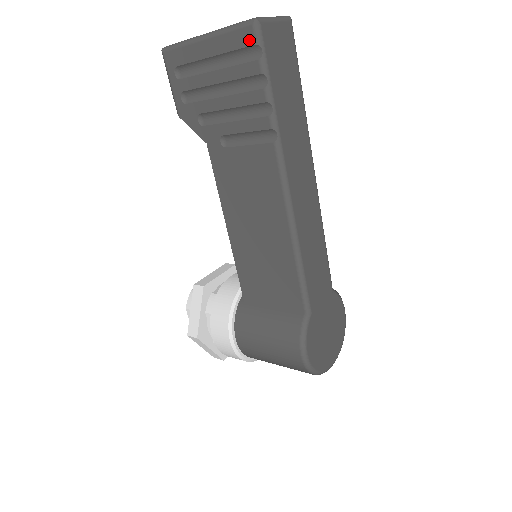
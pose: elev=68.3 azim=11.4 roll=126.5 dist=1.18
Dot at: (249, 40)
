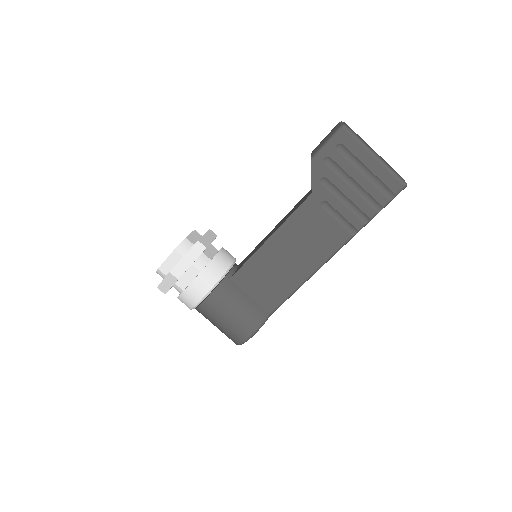
Dot at: (394, 188)
